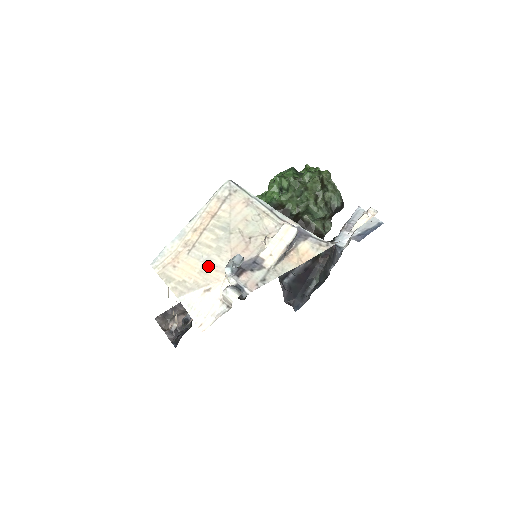
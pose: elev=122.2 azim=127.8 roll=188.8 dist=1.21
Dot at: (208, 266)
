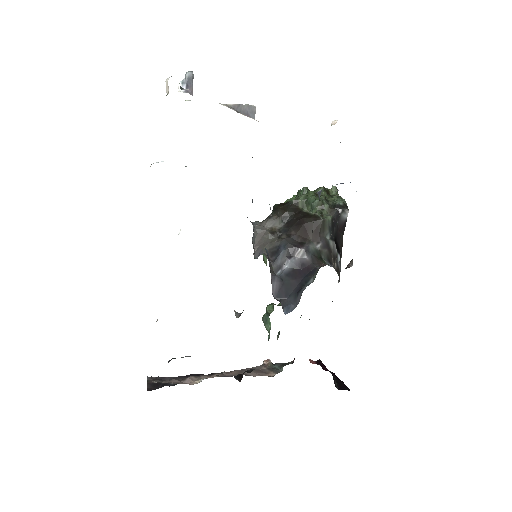
Dot at: occluded
